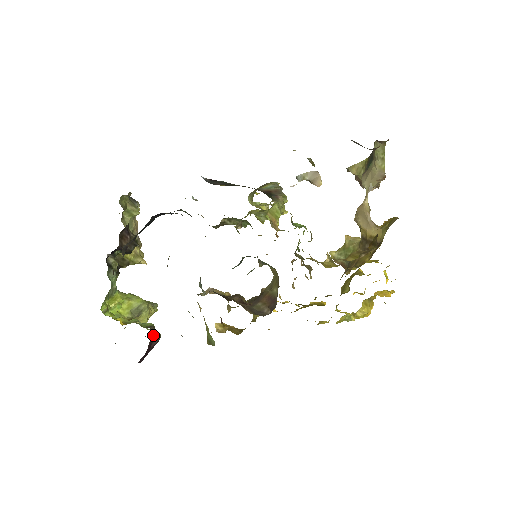
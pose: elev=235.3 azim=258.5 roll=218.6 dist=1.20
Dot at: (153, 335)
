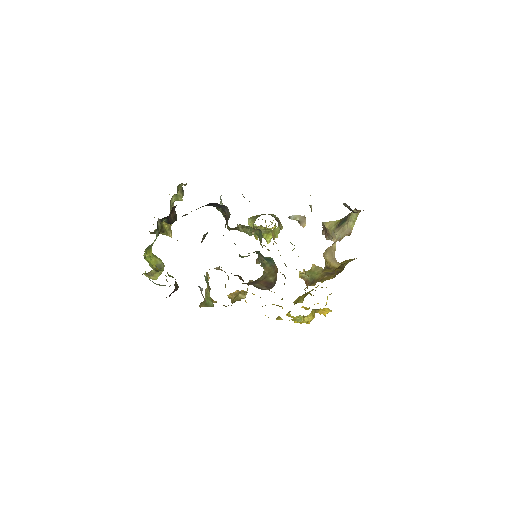
Dot at: (176, 284)
